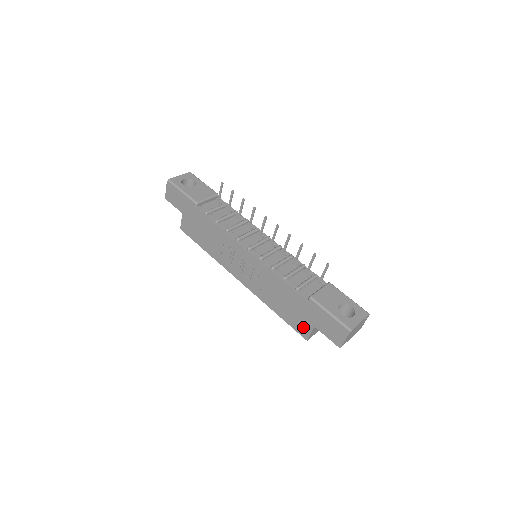
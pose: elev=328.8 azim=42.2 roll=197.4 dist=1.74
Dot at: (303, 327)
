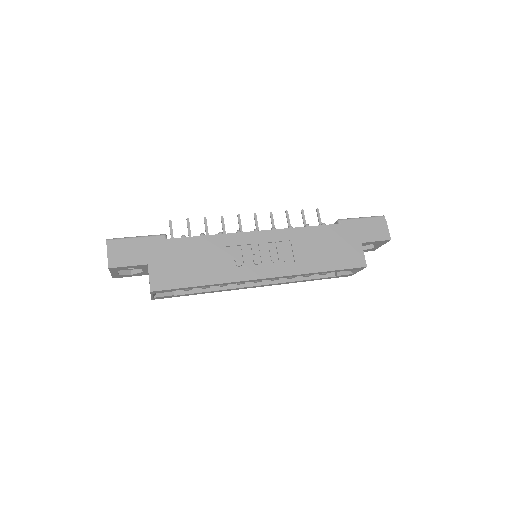
Dot at: (355, 255)
